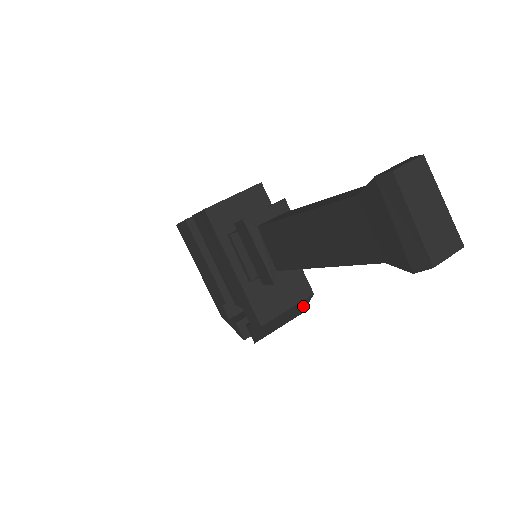
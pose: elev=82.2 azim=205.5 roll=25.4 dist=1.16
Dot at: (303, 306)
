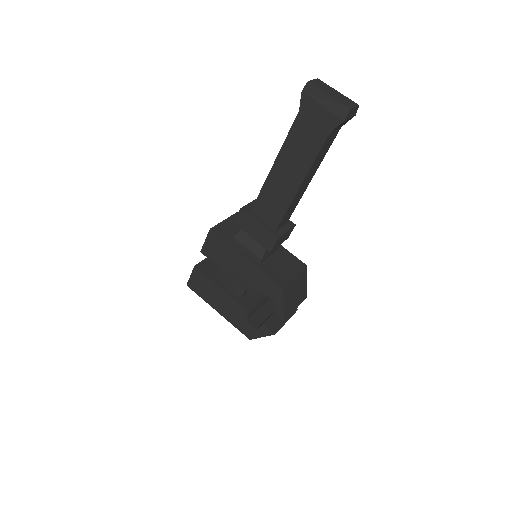
Dot at: (304, 283)
